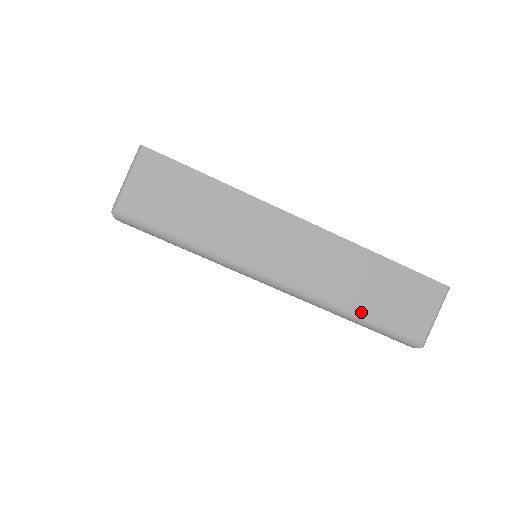
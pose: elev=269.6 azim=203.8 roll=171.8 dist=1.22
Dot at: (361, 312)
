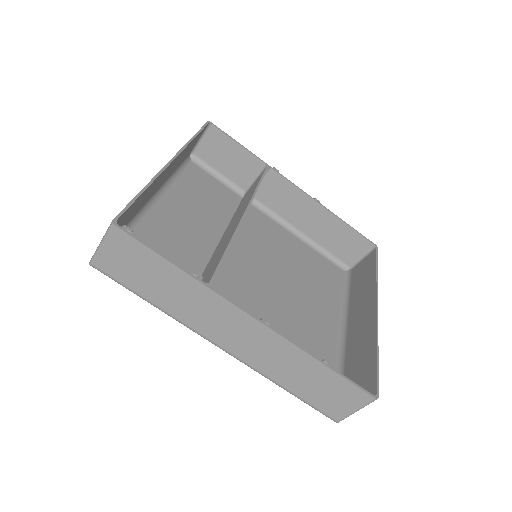
Dot at: (289, 388)
